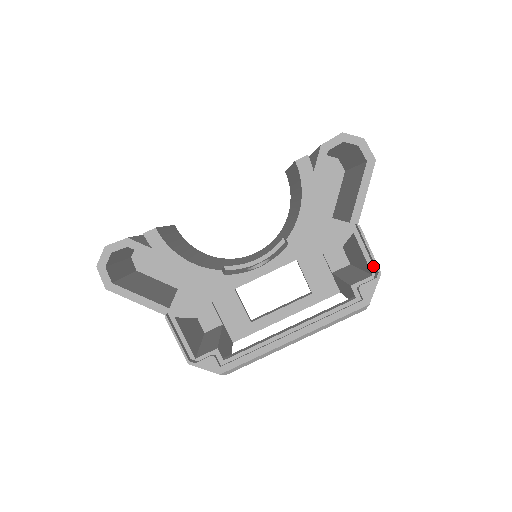
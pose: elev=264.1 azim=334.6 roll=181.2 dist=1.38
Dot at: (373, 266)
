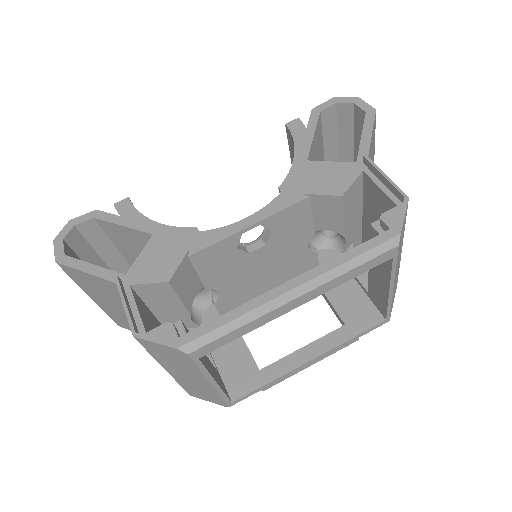
Dot at: (397, 199)
